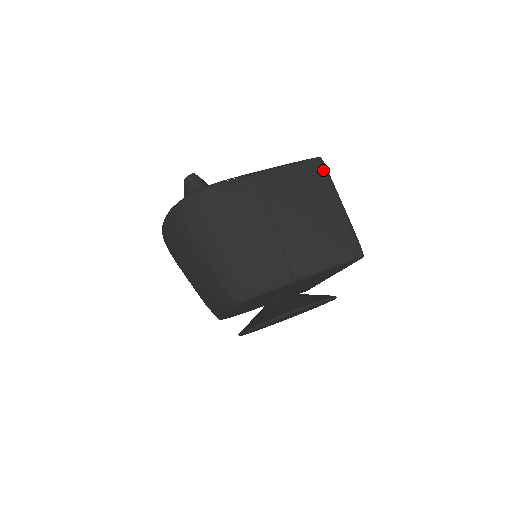
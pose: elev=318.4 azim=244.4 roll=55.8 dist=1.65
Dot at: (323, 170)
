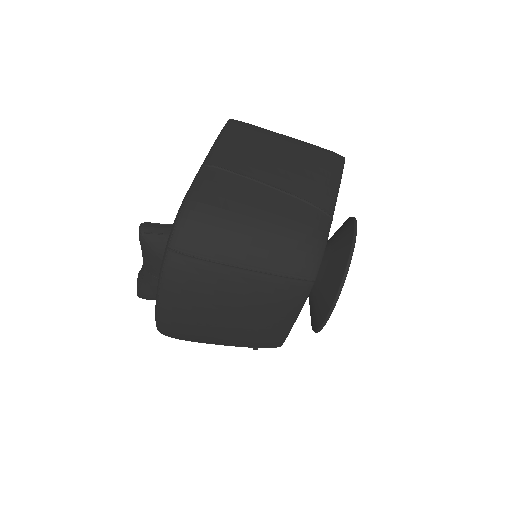
Dot at: (245, 124)
